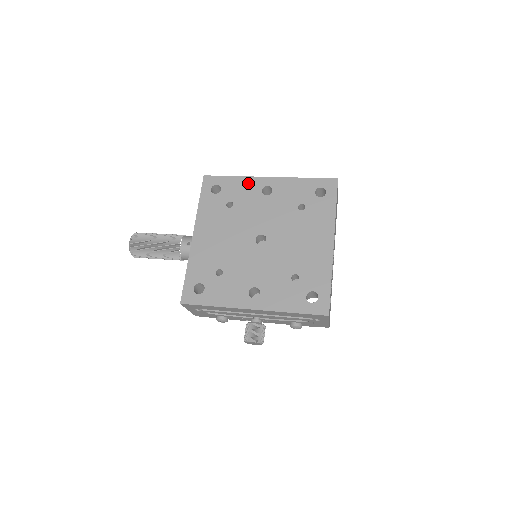
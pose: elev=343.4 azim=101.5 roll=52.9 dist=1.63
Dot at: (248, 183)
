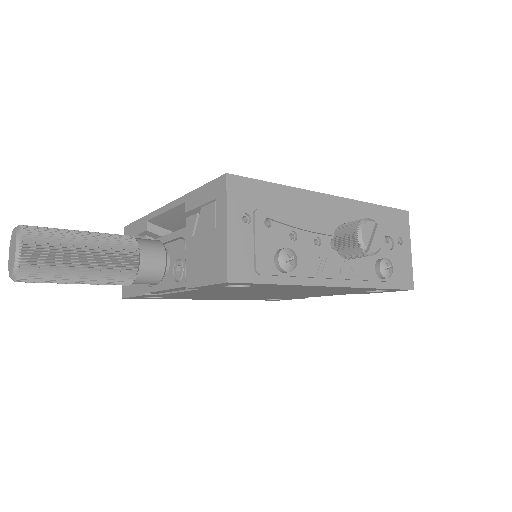
Dot at: occluded
